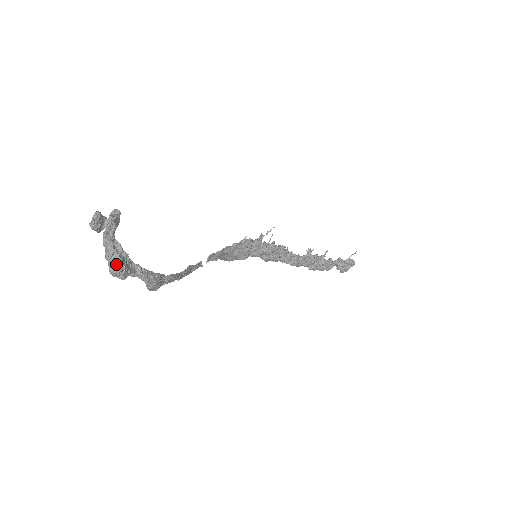
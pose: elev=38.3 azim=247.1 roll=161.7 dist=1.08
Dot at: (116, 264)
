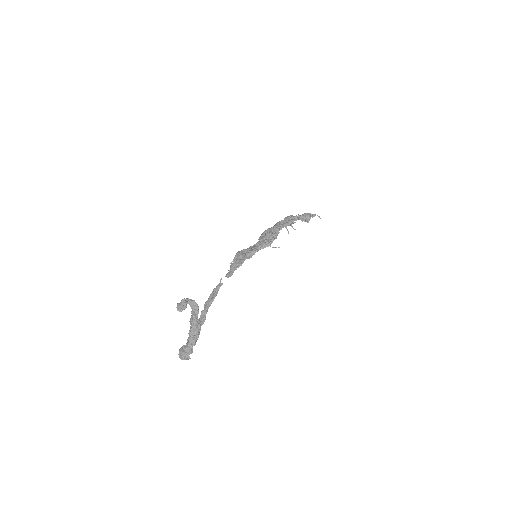
Dot at: (185, 359)
